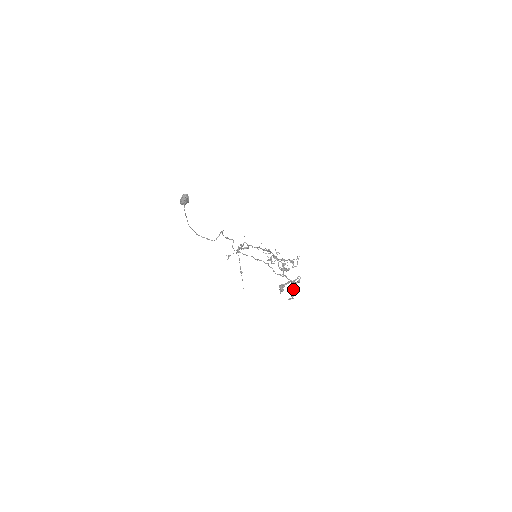
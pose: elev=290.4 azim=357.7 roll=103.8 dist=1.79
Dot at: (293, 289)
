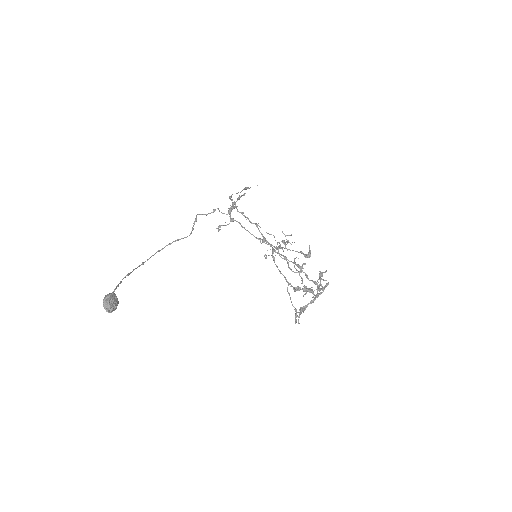
Dot at: occluded
